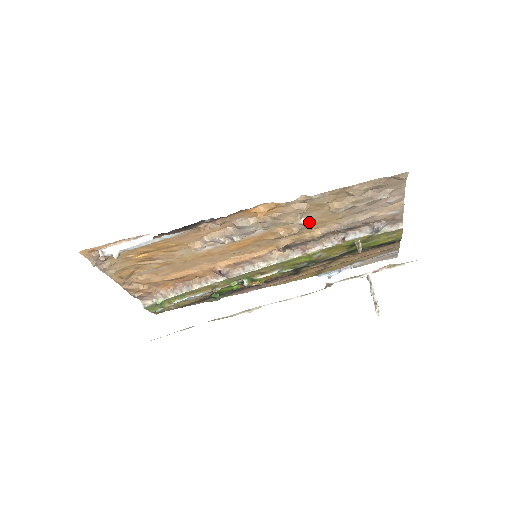
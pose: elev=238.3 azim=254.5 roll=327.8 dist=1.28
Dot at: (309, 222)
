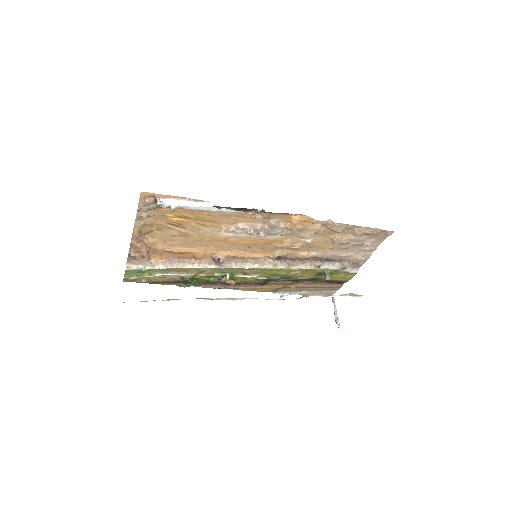
Dot at: (312, 243)
